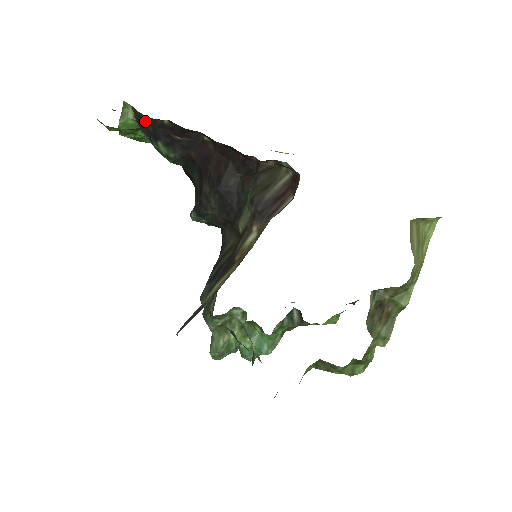
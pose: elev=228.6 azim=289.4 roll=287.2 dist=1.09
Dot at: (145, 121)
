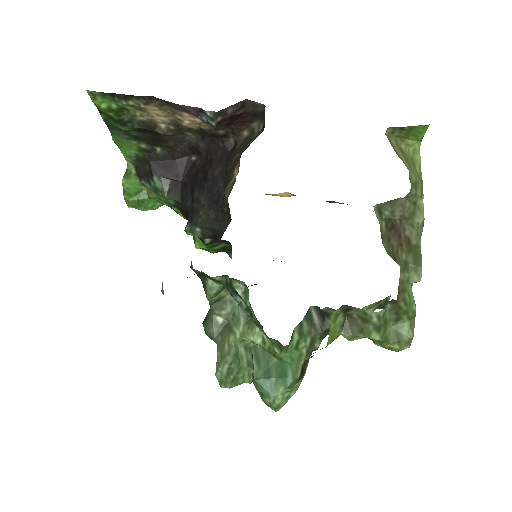
Dot at: (143, 162)
